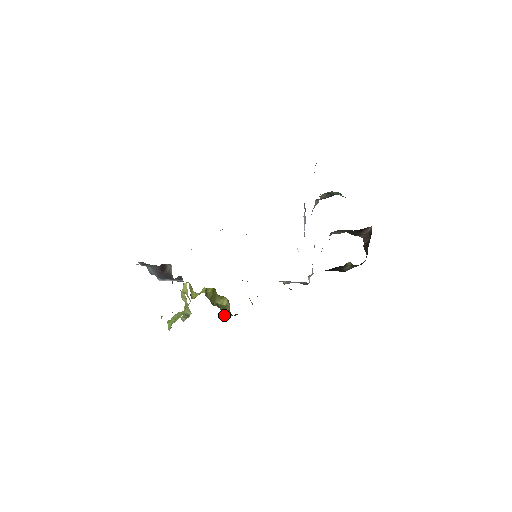
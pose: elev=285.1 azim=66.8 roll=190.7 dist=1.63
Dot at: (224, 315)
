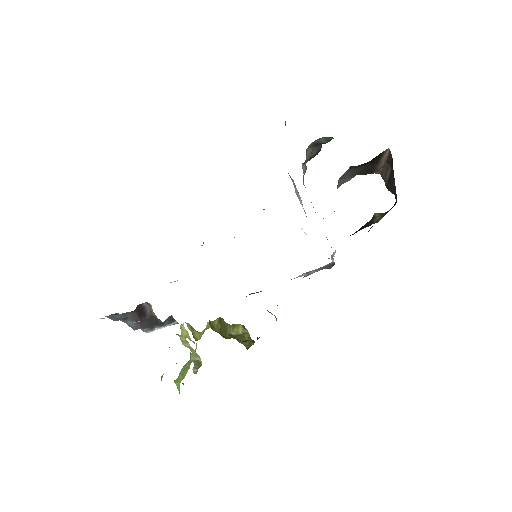
Dot at: (245, 346)
